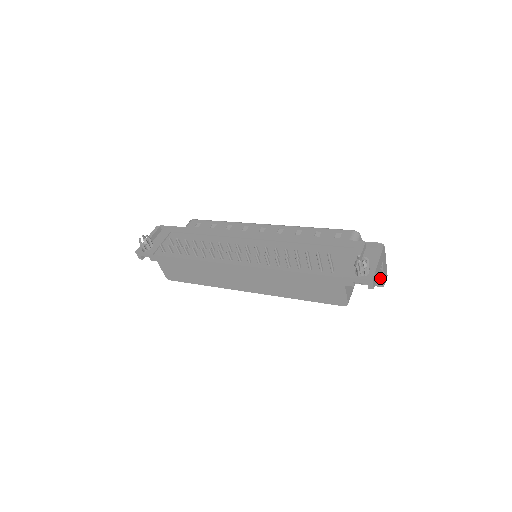
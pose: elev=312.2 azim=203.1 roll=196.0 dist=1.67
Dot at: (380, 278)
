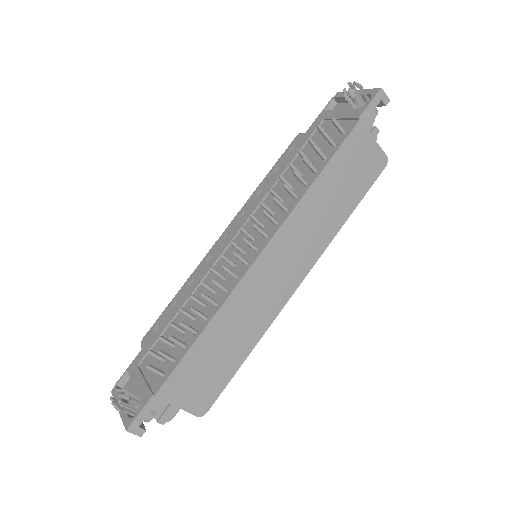
Dot at: occluded
